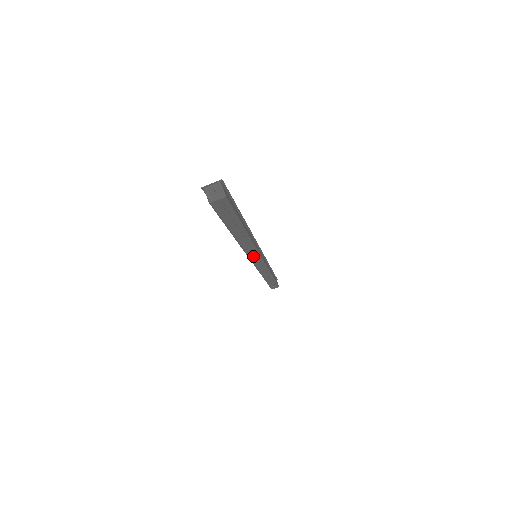
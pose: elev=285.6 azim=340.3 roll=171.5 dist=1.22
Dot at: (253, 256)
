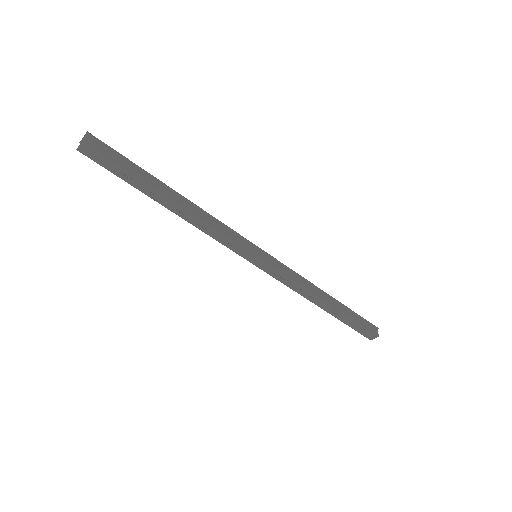
Dot at: (234, 247)
